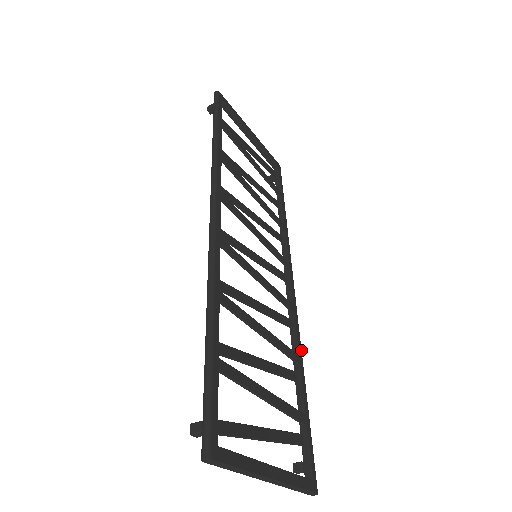
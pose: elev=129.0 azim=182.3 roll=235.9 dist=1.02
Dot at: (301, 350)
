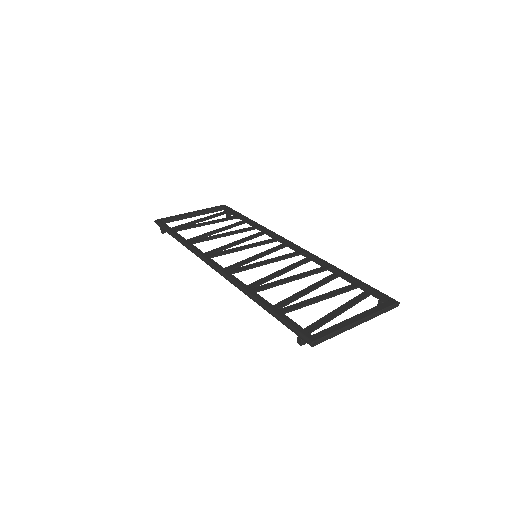
Dot at: (326, 262)
